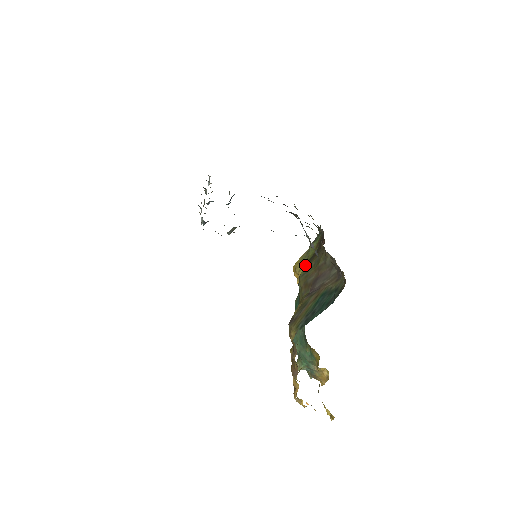
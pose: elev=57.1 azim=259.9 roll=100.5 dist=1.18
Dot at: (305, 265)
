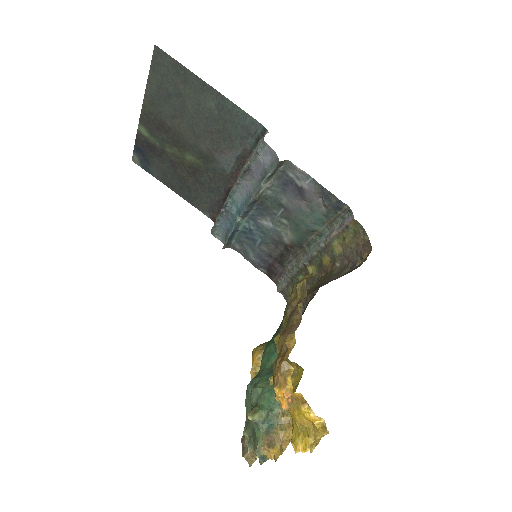
Dot at: occluded
